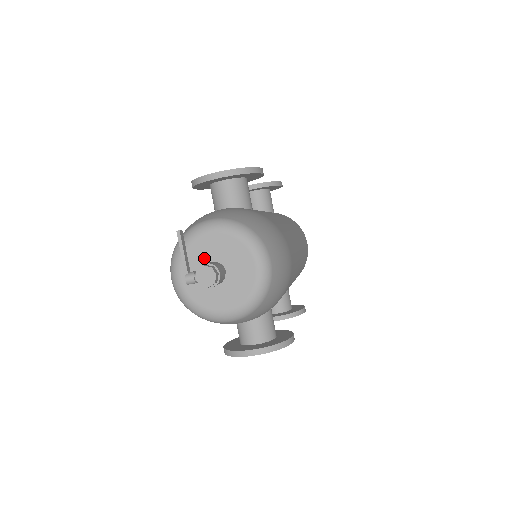
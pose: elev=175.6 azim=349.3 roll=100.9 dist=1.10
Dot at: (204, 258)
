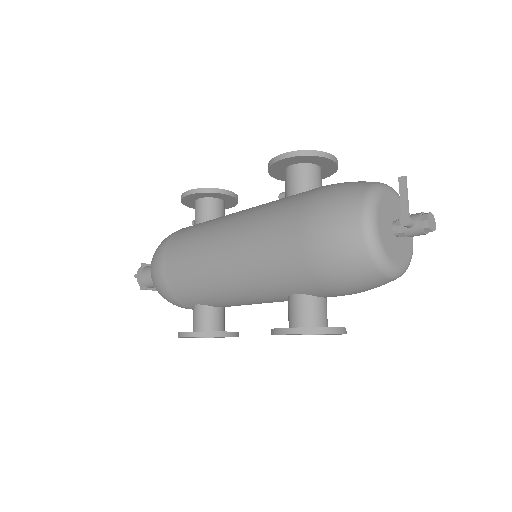
Dot at: (390, 212)
